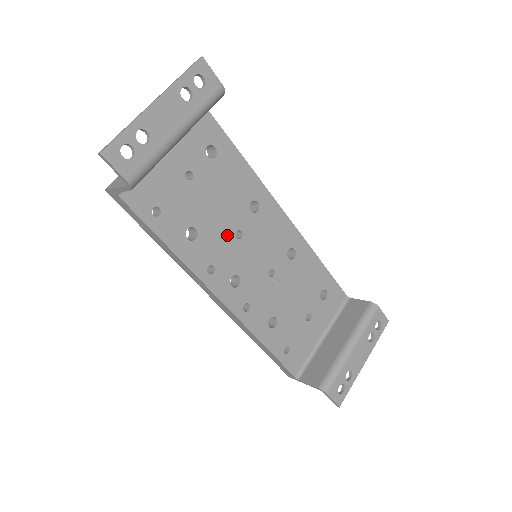
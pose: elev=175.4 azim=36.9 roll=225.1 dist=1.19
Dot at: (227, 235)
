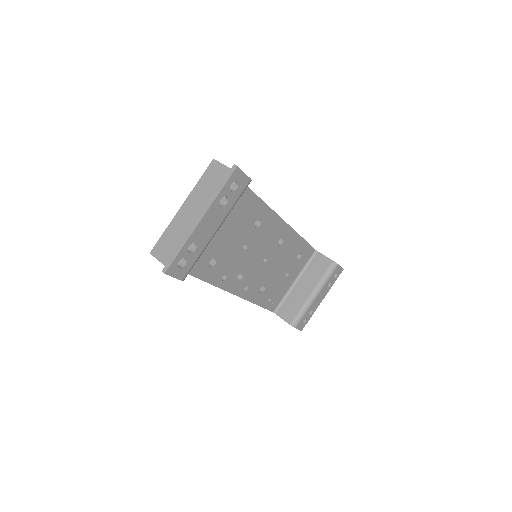
Dot at: (237, 251)
